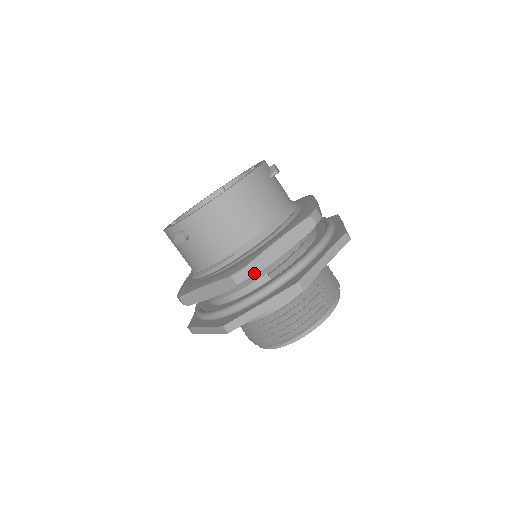
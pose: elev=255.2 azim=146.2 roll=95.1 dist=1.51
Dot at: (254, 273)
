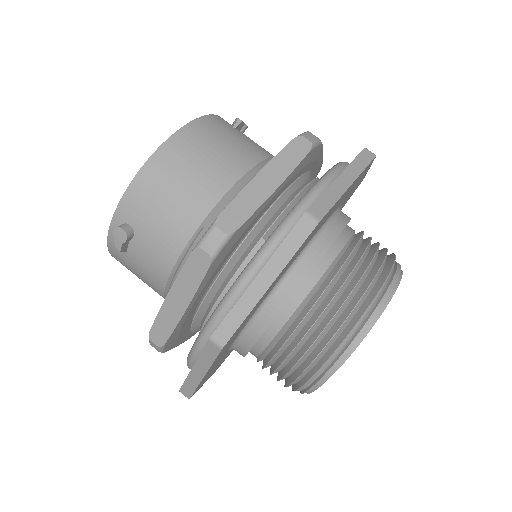
Dot at: (232, 227)
